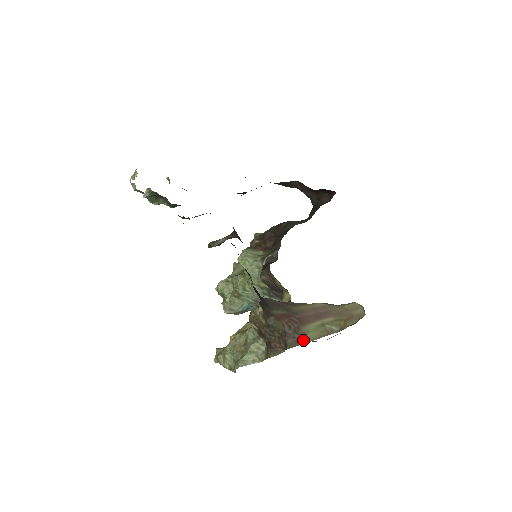
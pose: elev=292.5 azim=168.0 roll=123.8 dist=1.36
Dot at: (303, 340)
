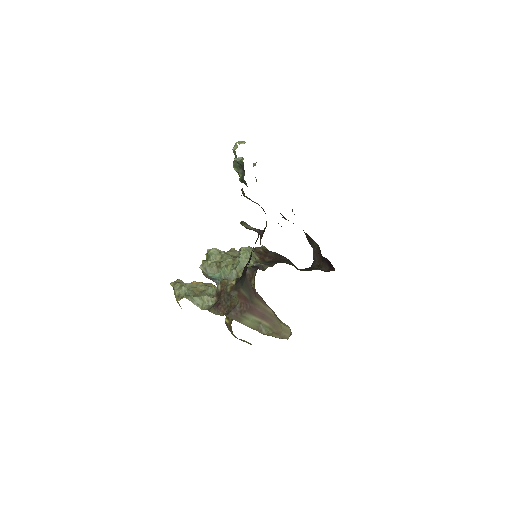
Dot at: (240, 320)
